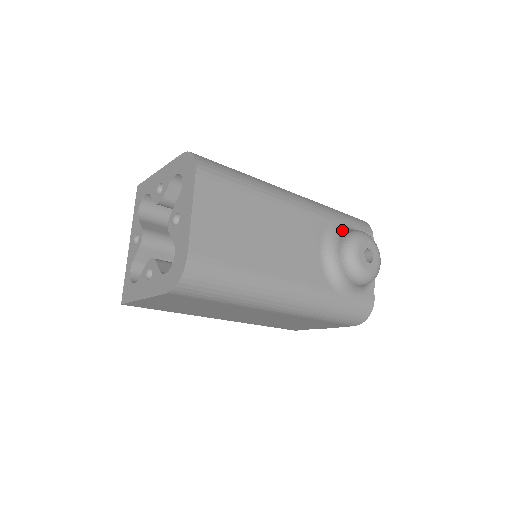
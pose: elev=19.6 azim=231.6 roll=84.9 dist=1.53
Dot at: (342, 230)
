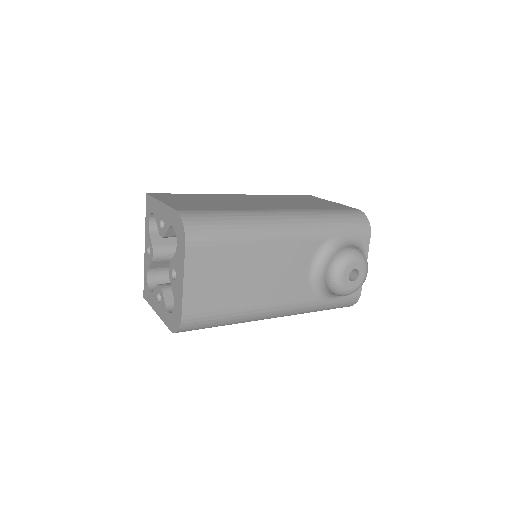
Dot at: (334, 247)
